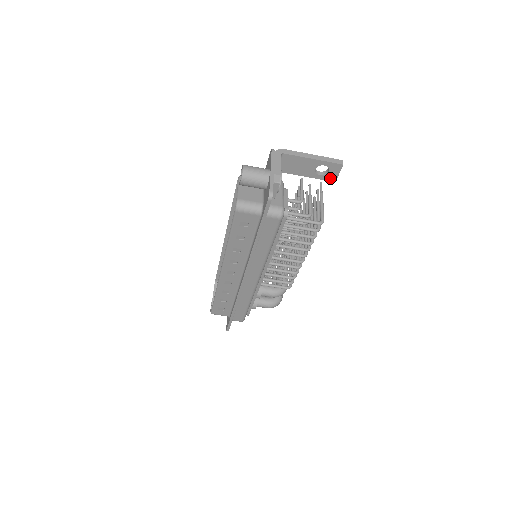
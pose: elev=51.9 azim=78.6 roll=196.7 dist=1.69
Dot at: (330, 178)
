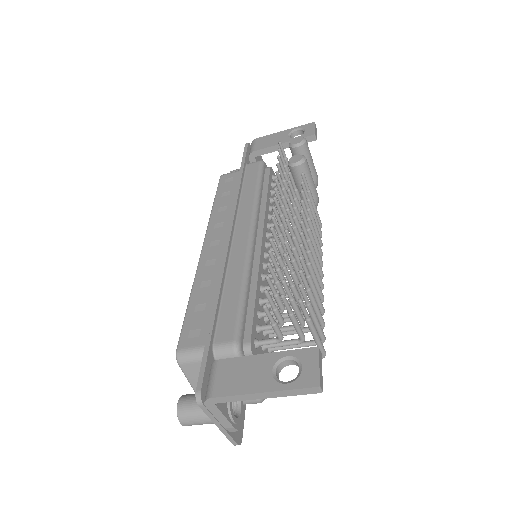
Dot at: occluded
